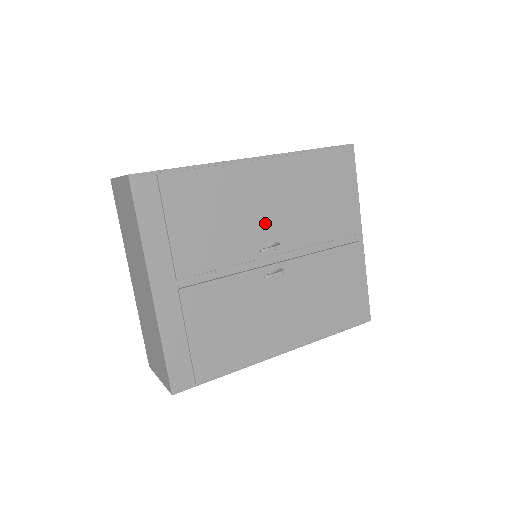
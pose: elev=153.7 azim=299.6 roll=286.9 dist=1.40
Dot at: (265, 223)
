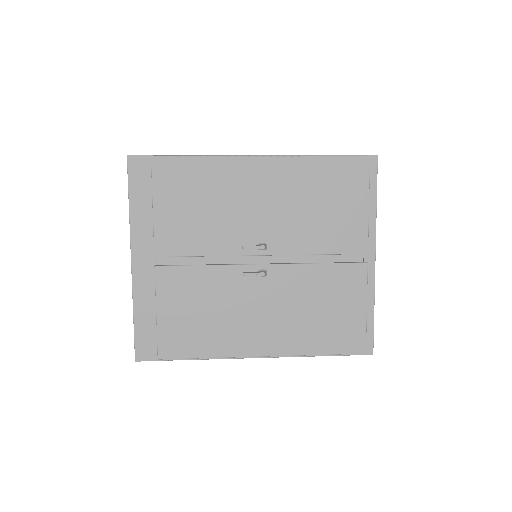
Dot at: (253, 221)
